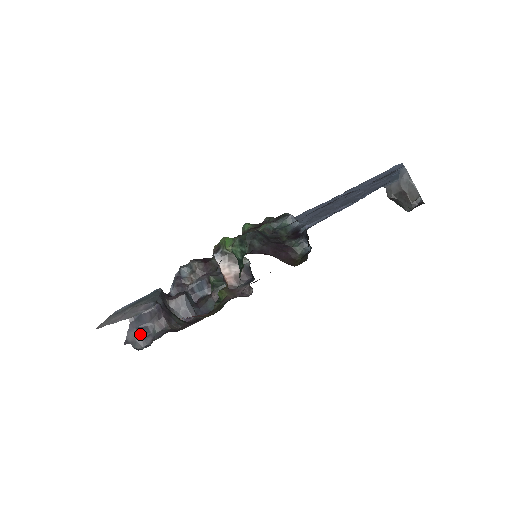
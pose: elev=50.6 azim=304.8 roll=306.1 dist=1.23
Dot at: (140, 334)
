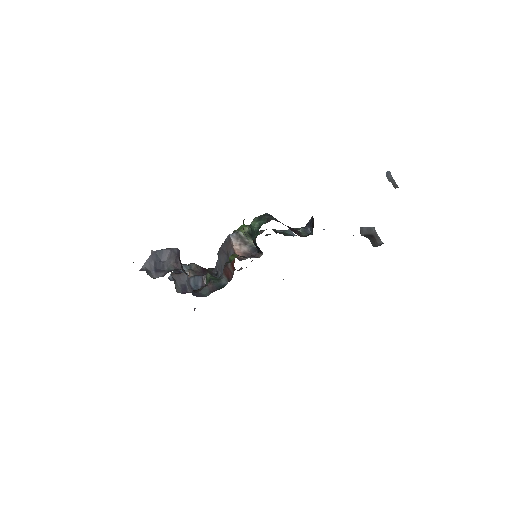
Dot at: (155, 268)
